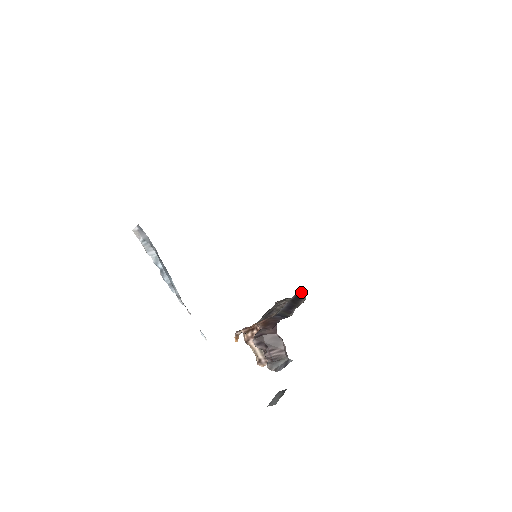
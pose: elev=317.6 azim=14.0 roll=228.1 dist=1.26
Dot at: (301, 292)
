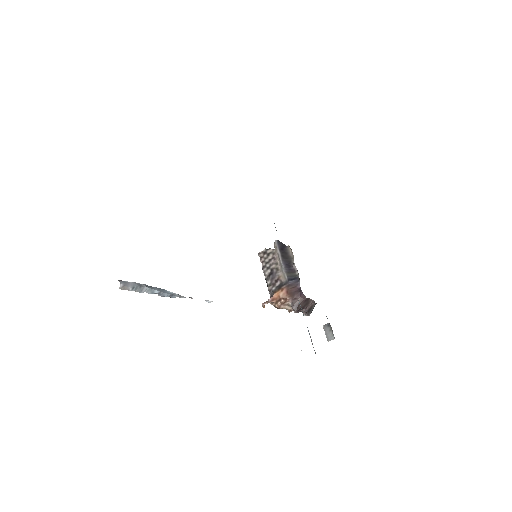
Dot at: (279, 242)
